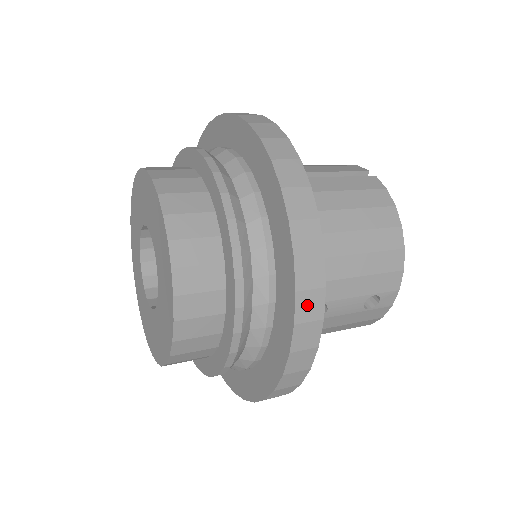
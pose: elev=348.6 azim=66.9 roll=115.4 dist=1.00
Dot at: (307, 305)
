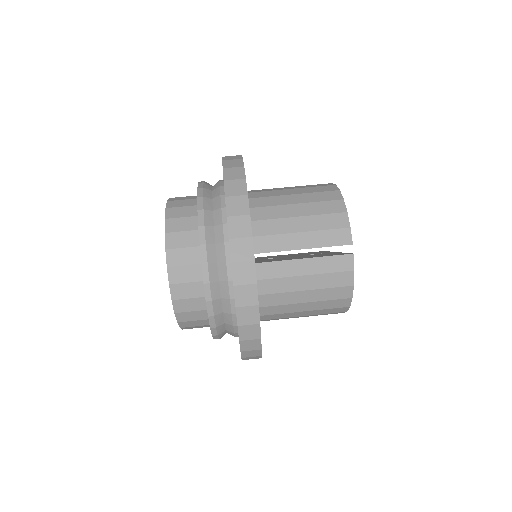
Dot at: (250, 358)
